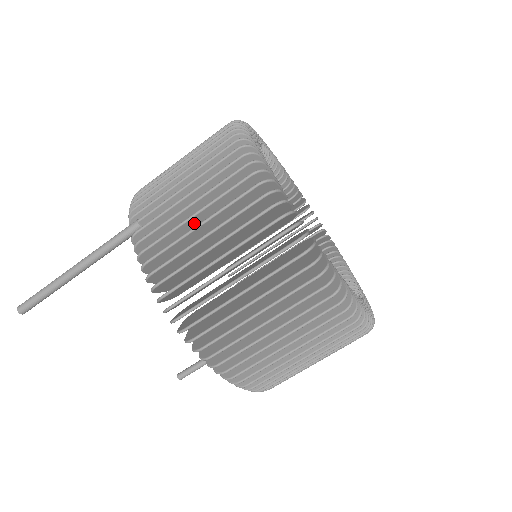
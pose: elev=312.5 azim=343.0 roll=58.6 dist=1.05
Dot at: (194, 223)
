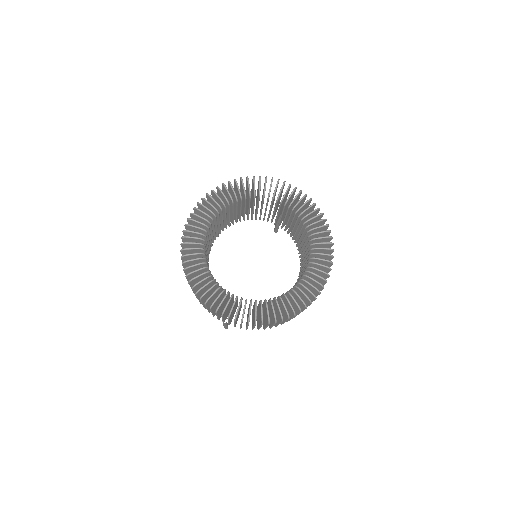
Dot at: occluded
